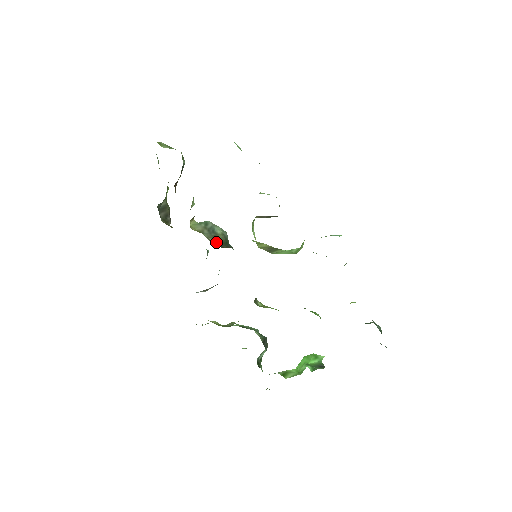
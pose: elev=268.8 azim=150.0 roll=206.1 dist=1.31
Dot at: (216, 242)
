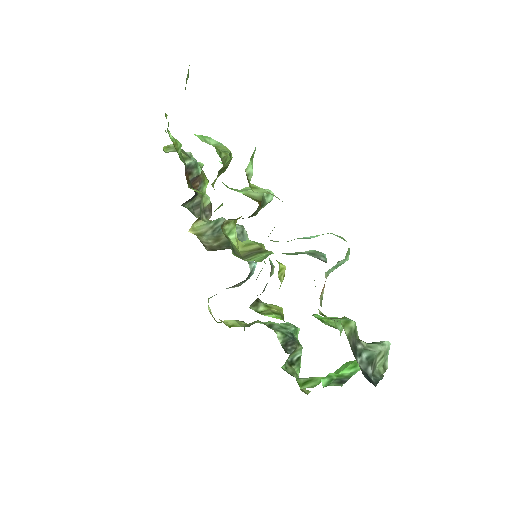
Dot at: (216, 243)
